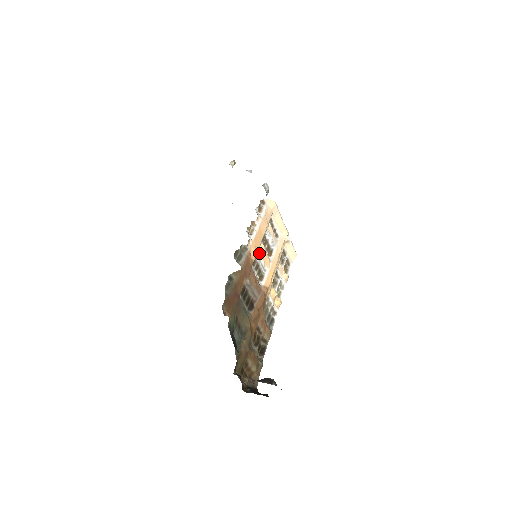
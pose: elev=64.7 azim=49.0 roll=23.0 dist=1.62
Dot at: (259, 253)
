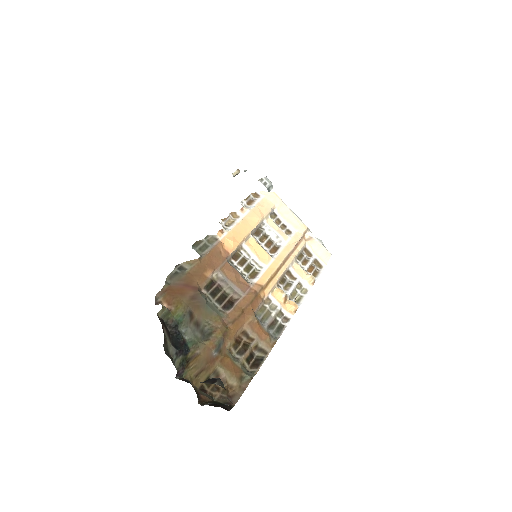
Dot at: (246, 247)
